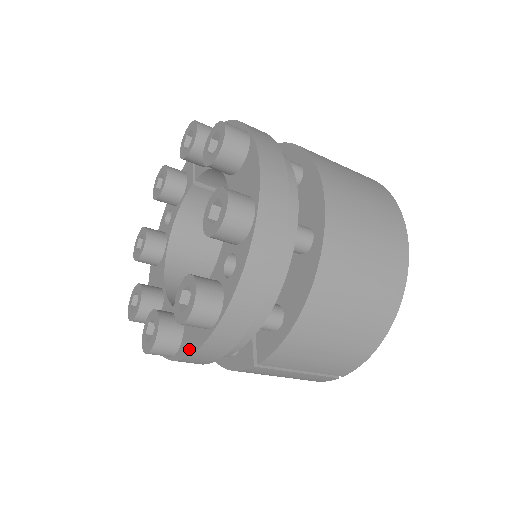
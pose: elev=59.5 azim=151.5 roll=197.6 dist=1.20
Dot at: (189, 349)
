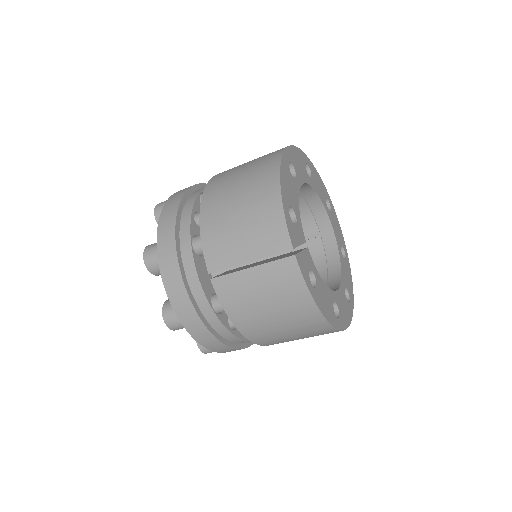
Dot at: (168, 291)
